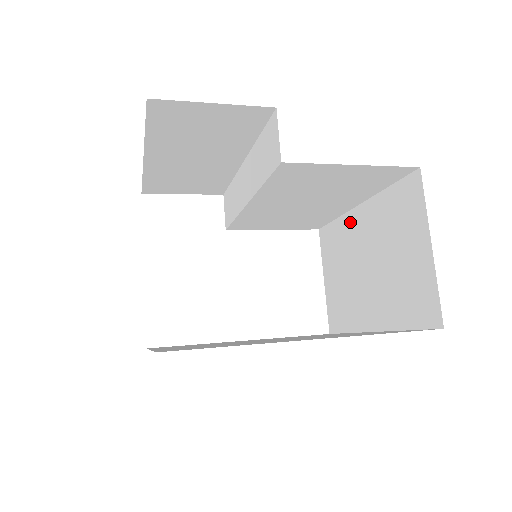
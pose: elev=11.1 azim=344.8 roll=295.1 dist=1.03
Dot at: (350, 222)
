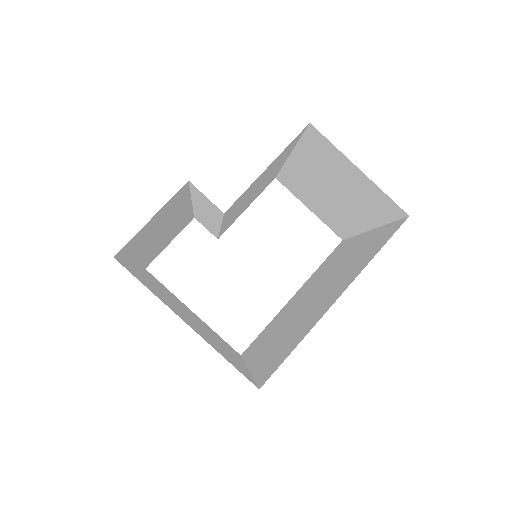
Dot at: (293, 168)
